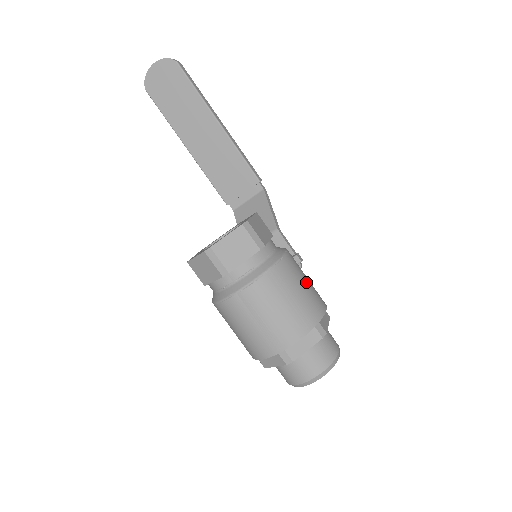
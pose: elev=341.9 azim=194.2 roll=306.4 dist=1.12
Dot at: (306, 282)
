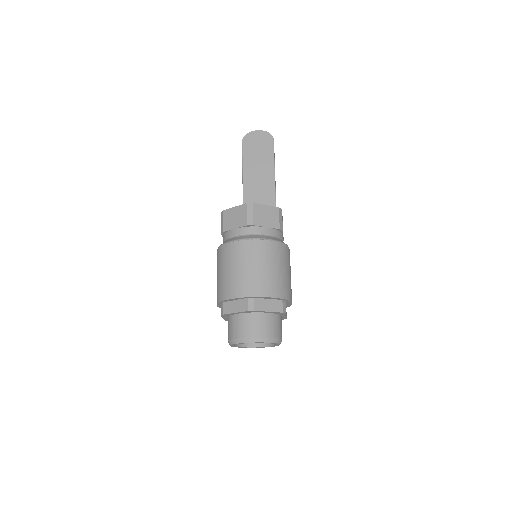
Dot at: occluded
